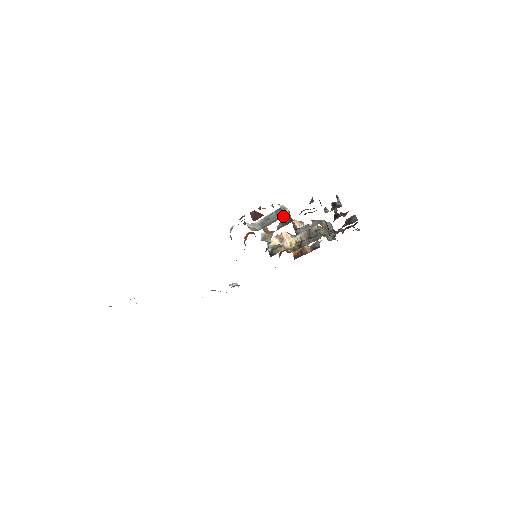
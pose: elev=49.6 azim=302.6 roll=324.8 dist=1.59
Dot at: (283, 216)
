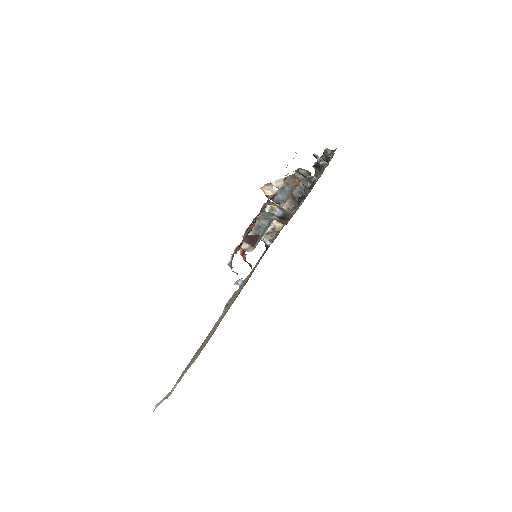
Dot at: (283, 223)
